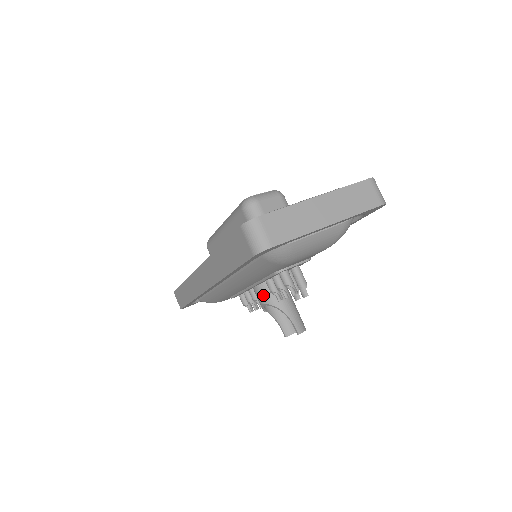
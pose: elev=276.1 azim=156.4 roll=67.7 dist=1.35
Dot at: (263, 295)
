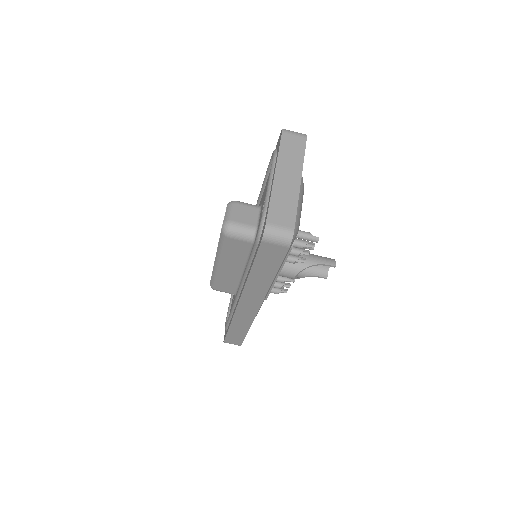
Dot at: (290, 271)
